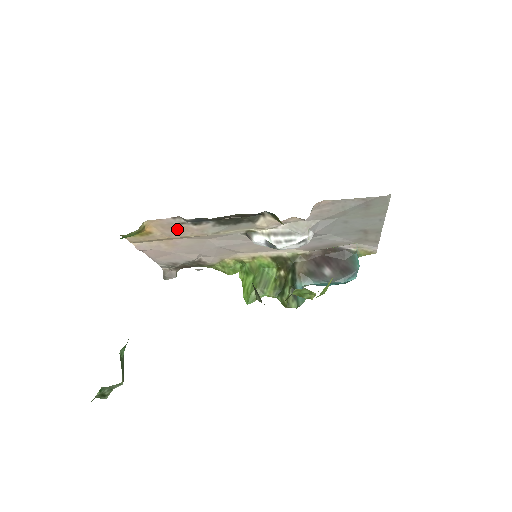
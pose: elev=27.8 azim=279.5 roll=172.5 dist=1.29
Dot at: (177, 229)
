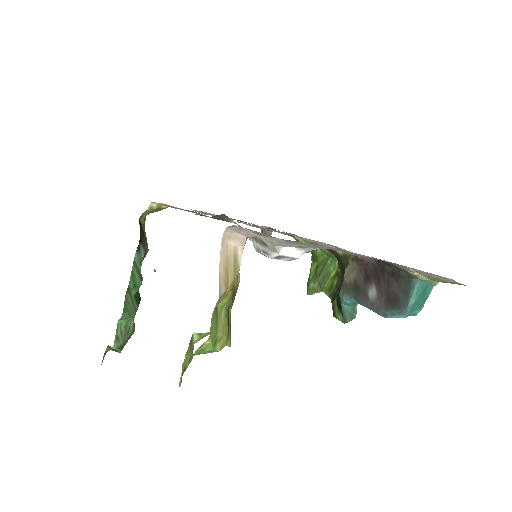
Dot at: occluded
